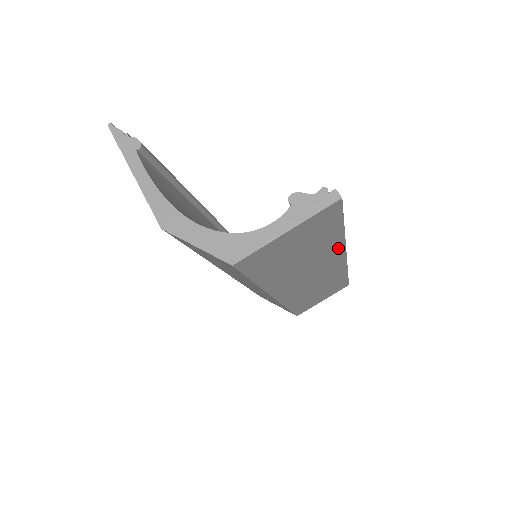
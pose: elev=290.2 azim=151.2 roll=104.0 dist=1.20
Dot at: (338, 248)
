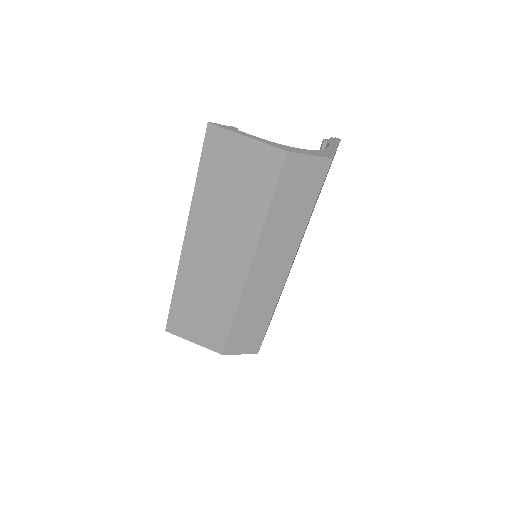
Dot at: occluded
